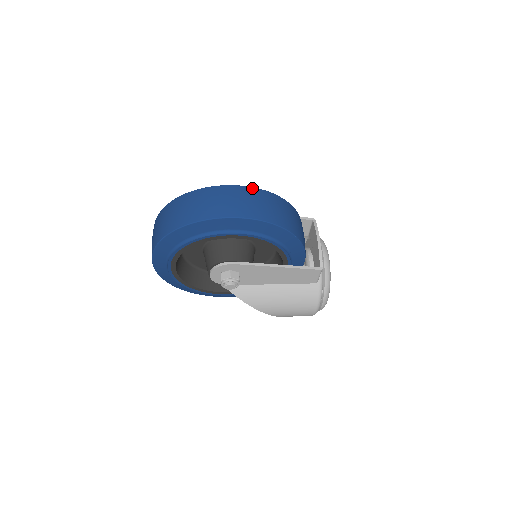
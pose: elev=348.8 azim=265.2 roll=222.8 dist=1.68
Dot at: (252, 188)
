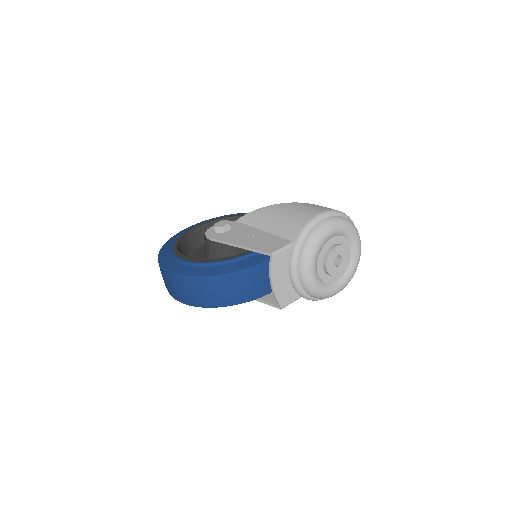
Dot at: (177, 276)
